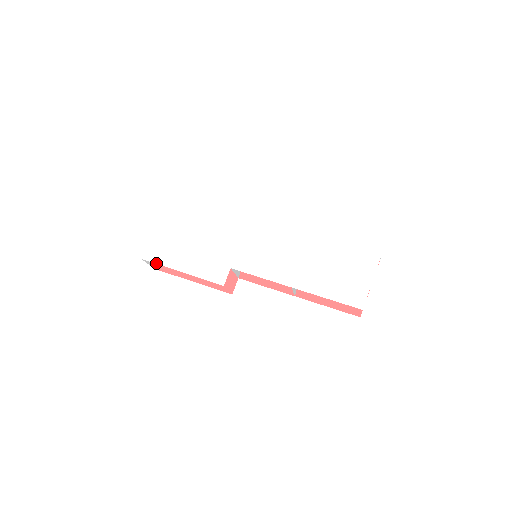
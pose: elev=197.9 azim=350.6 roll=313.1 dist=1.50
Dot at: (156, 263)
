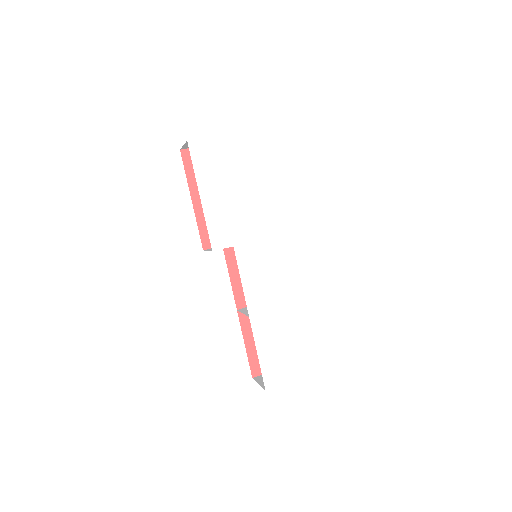
Dot at: (193, 162)
